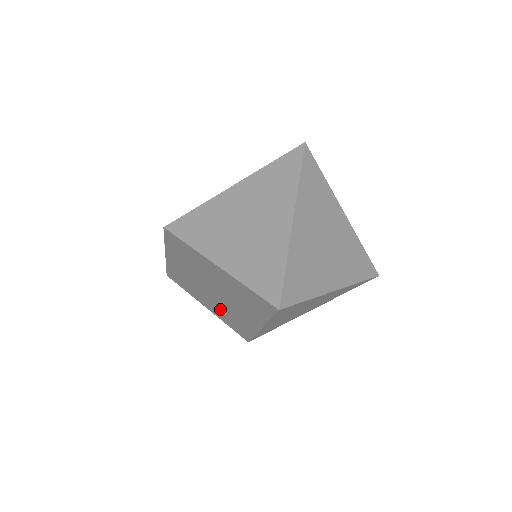
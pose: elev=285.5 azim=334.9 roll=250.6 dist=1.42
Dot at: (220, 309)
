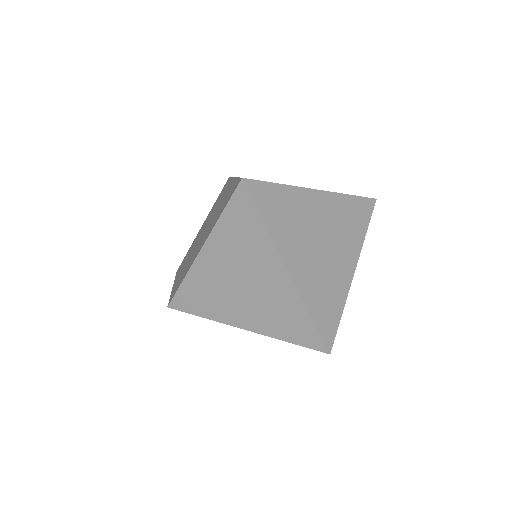
Dot at: occluded
